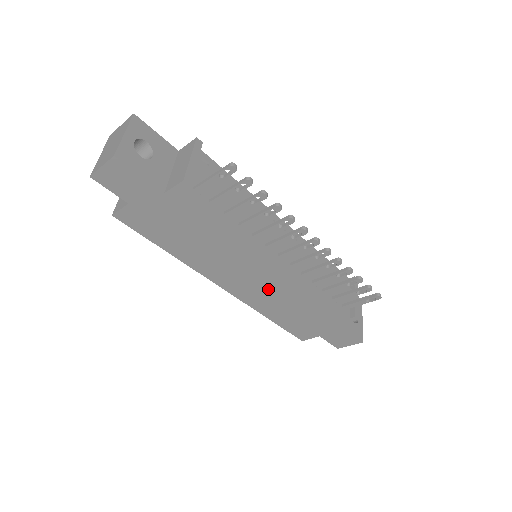
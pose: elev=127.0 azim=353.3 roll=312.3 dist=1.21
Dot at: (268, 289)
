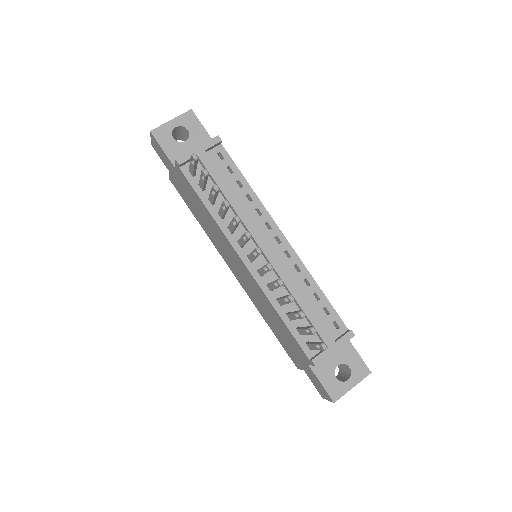
Dot at: (252, 288)
